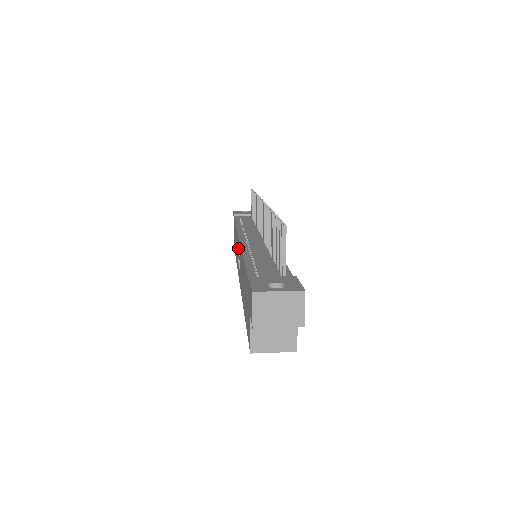
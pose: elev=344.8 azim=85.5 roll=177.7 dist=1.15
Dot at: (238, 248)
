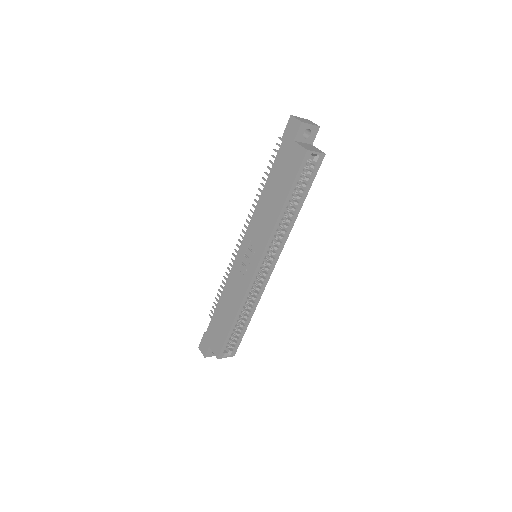
Dot at: (240, 264)
